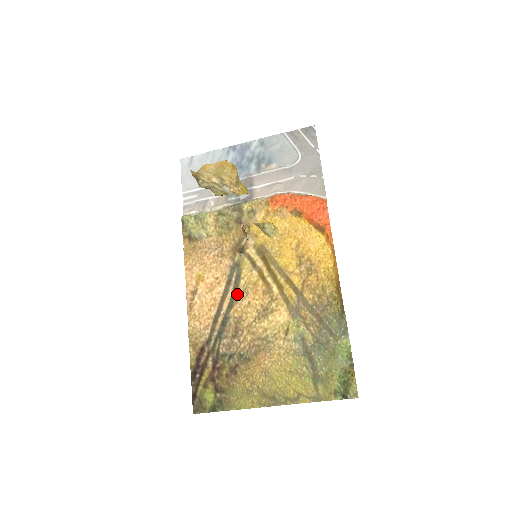
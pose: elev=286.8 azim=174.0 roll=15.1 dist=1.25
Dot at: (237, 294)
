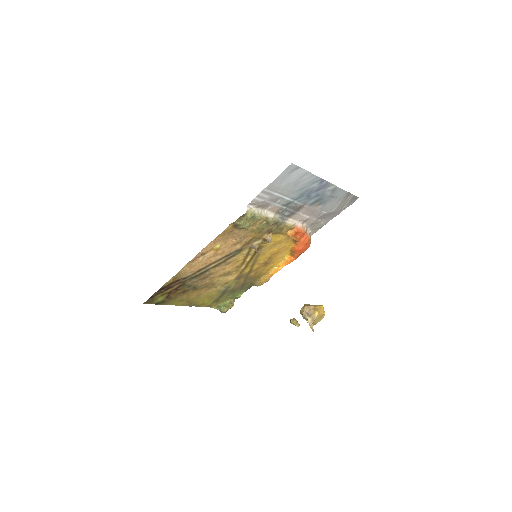
Dot at: (224, 263)
